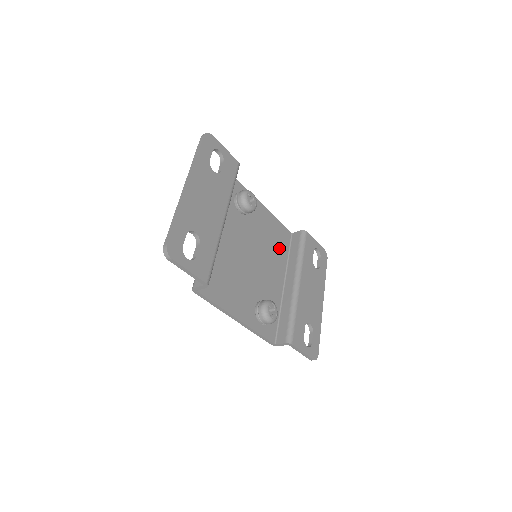
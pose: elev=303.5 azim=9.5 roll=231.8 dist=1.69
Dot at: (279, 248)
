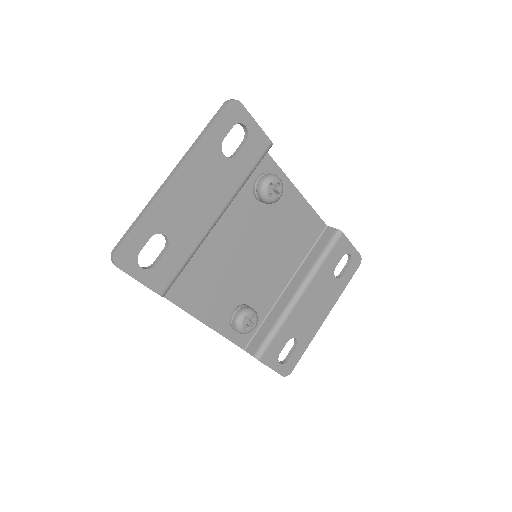
Dot at: (299, 244)
